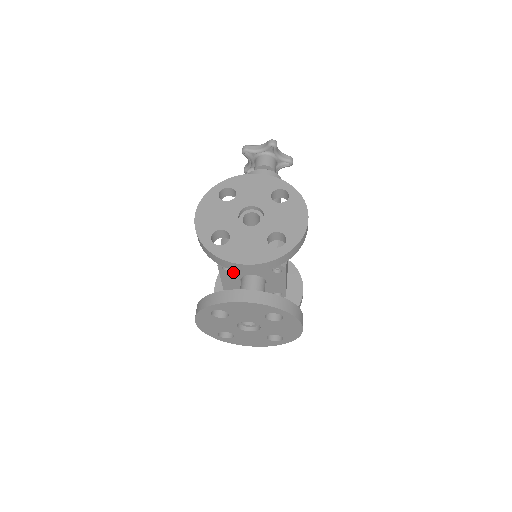
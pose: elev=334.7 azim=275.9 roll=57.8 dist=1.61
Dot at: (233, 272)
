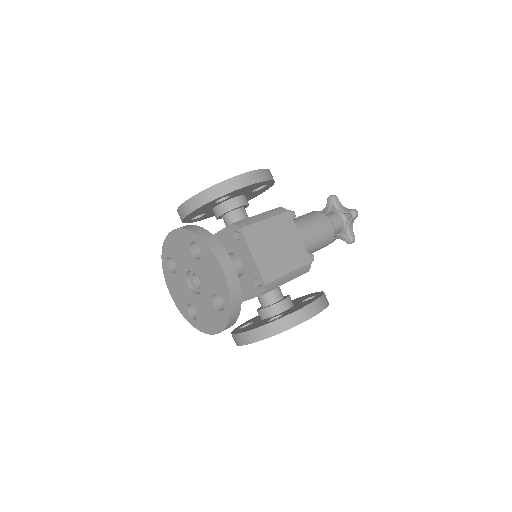
Dot at: occluded
